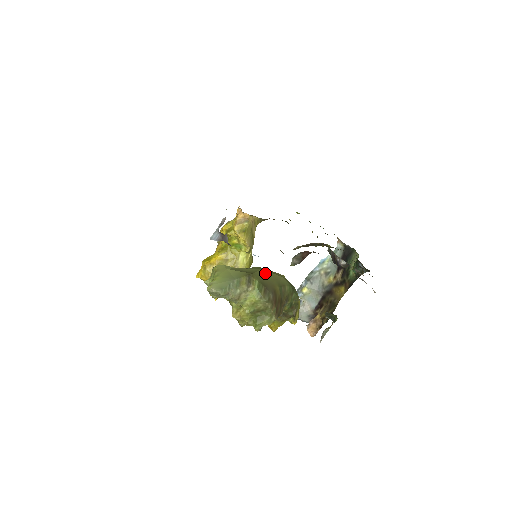
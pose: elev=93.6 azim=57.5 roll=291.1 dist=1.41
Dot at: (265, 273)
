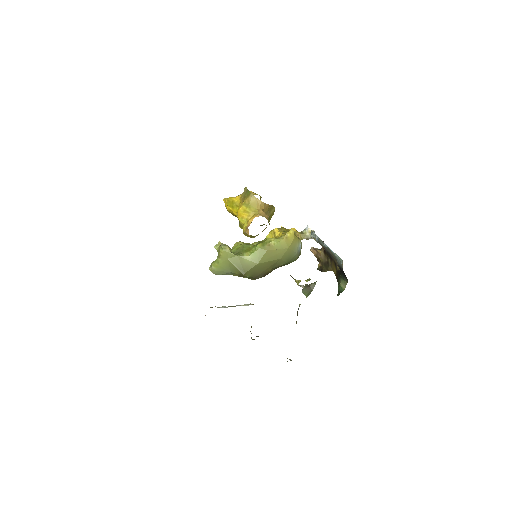
Dot at: (261, 265)
